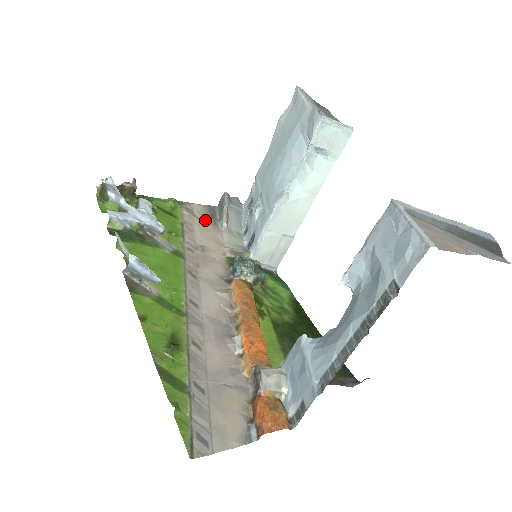
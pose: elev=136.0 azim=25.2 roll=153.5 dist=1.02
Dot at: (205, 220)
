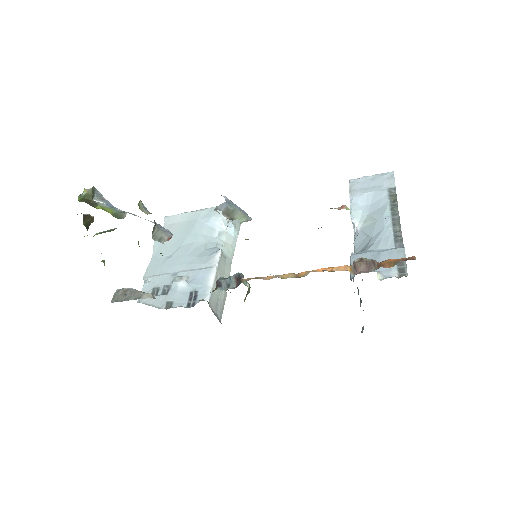
Dot at: occluded
